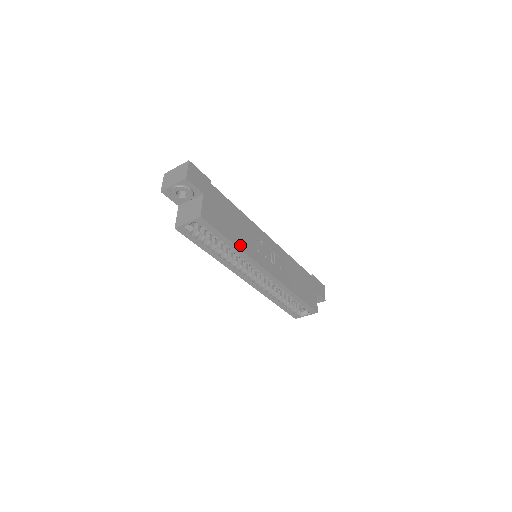
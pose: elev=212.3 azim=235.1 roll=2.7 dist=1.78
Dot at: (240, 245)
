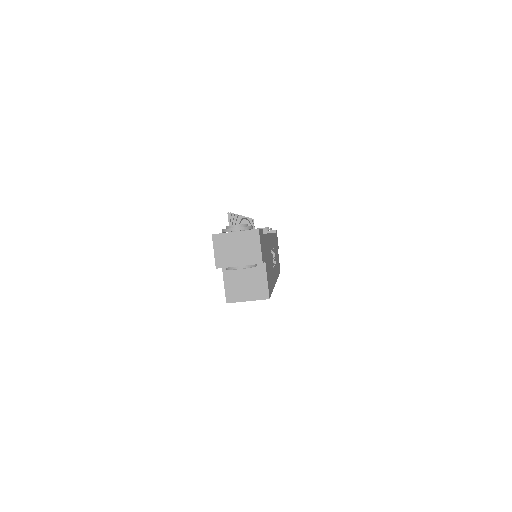
Dot at: (273, 283)
